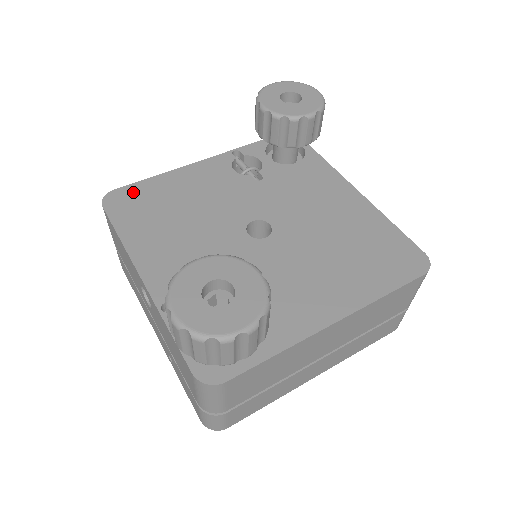
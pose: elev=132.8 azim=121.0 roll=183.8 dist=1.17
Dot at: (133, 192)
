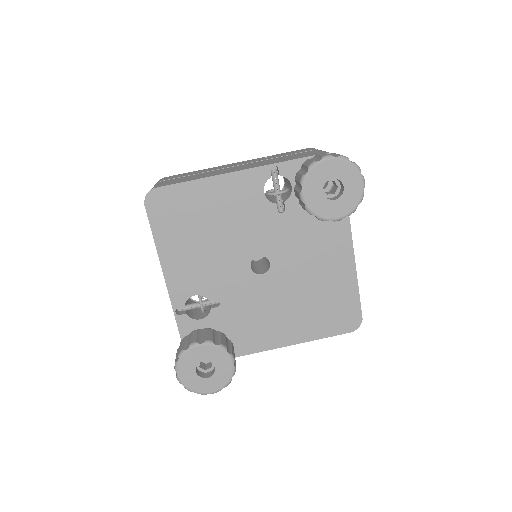
Dot at: (172, 196)
